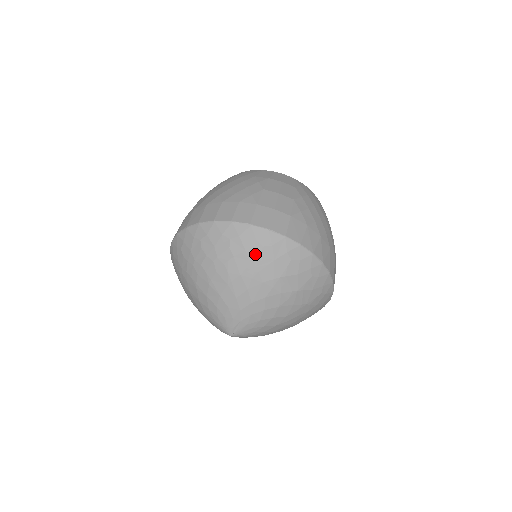
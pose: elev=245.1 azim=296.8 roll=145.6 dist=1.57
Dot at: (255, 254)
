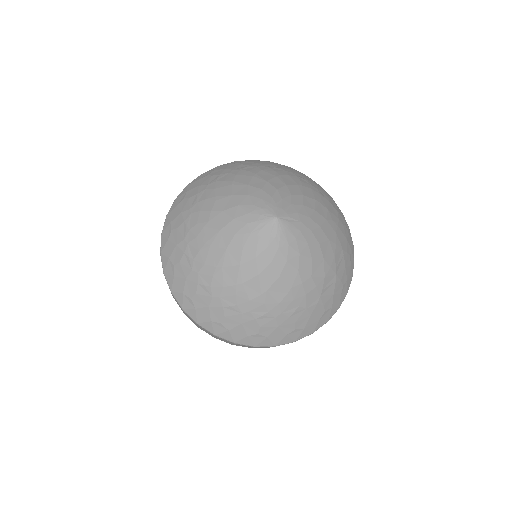
Dot at: (341, 220)
